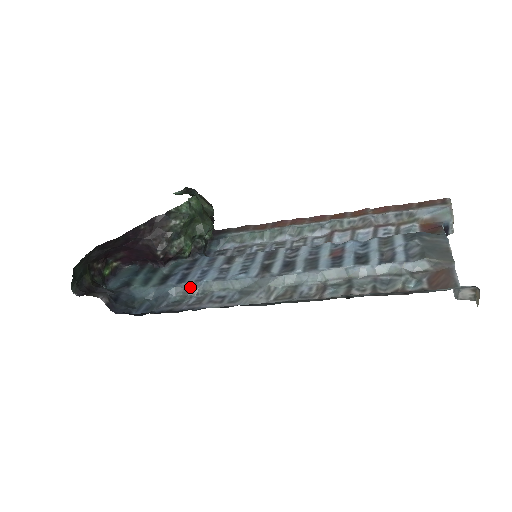
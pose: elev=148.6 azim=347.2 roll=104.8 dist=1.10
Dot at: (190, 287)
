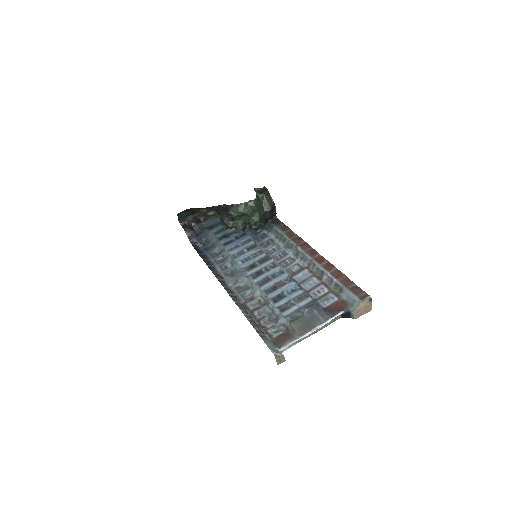
Dot at: (223, 251)
